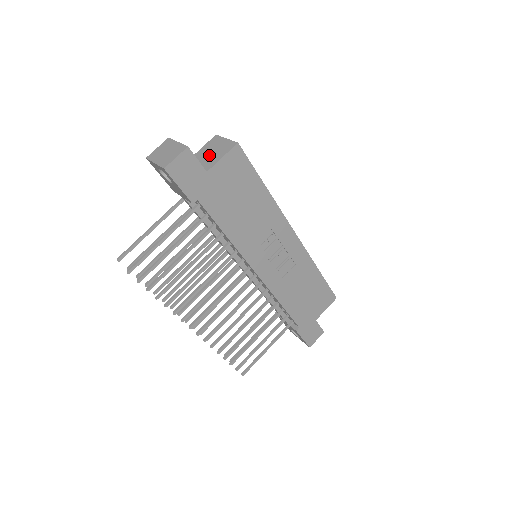
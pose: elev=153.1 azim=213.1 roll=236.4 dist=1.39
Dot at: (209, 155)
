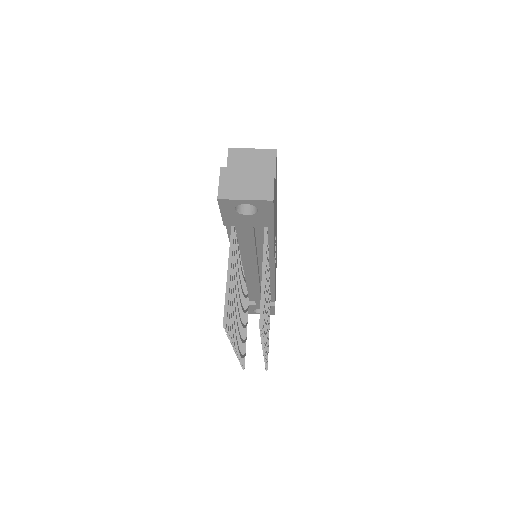
Dot at: occluded
